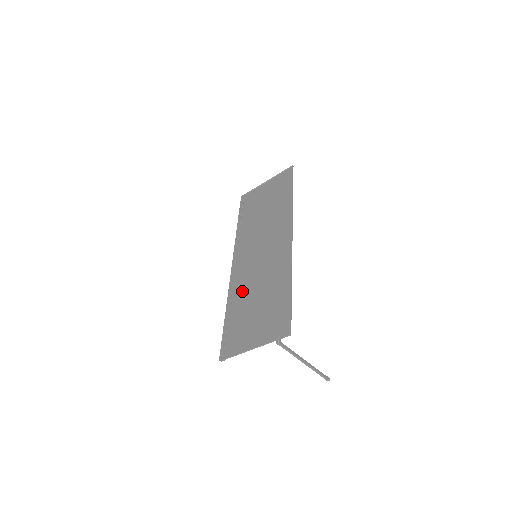
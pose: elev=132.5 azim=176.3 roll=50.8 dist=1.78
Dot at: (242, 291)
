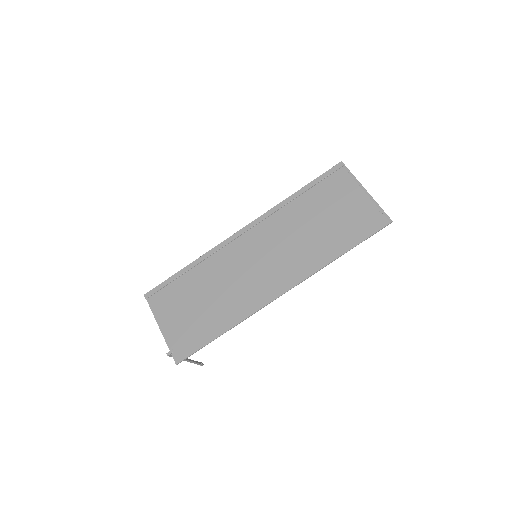
Dot at: (212, 270)
